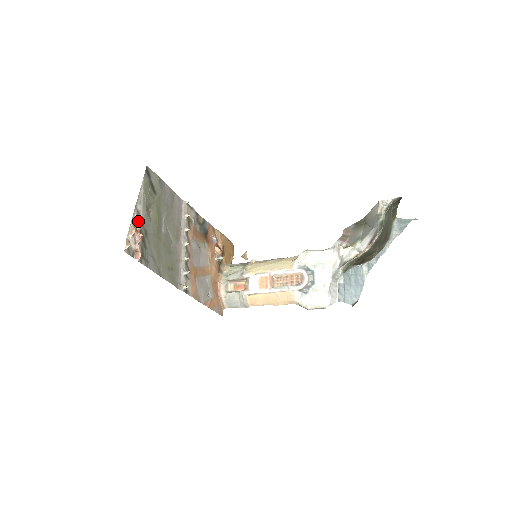
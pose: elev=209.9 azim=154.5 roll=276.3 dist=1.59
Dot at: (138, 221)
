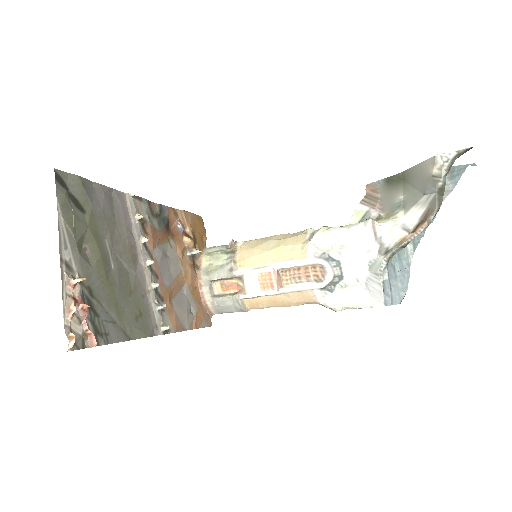
Dot at: (73, 283)
